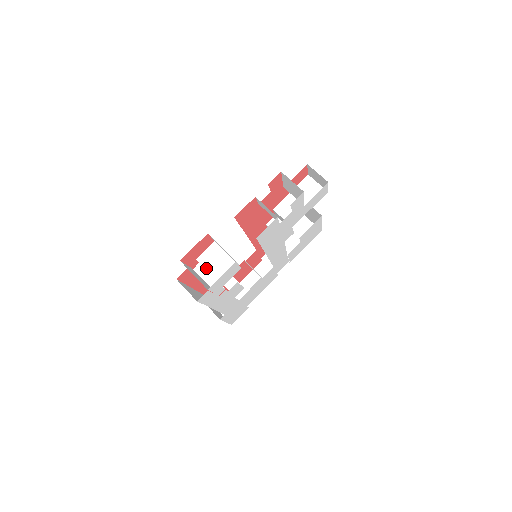
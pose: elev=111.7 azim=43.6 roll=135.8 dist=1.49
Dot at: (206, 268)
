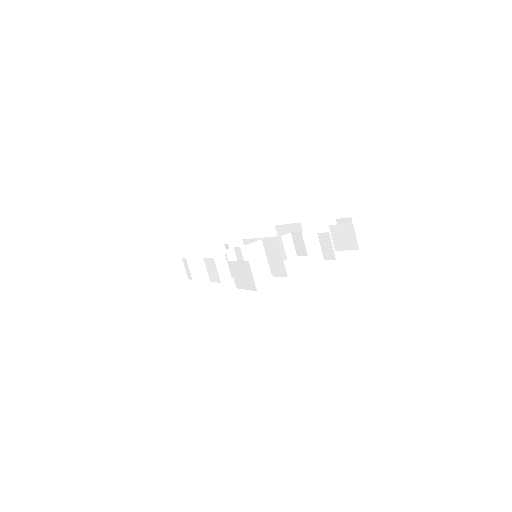
Dot at: (245, 260)
